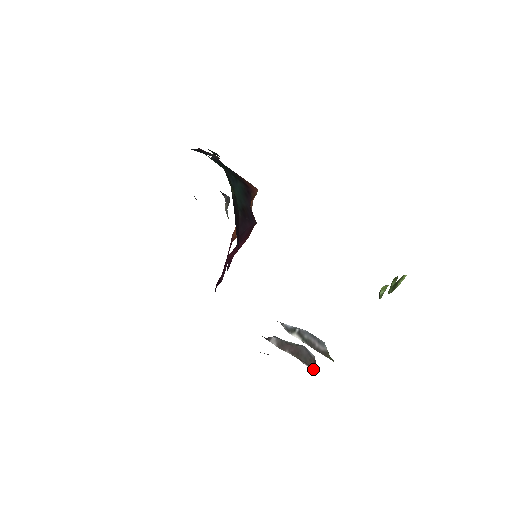
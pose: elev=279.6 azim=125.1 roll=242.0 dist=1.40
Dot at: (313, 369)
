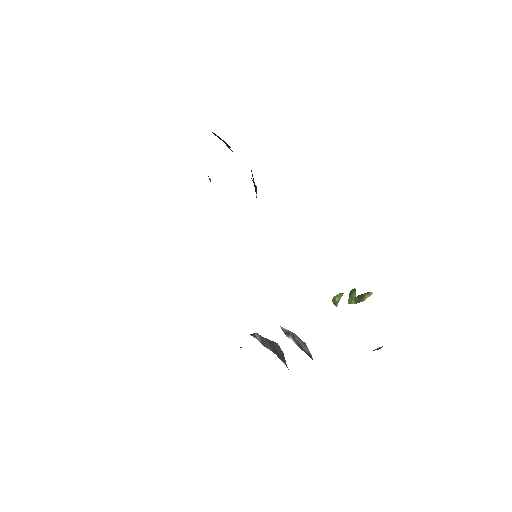
Dot at: (286, 365)
